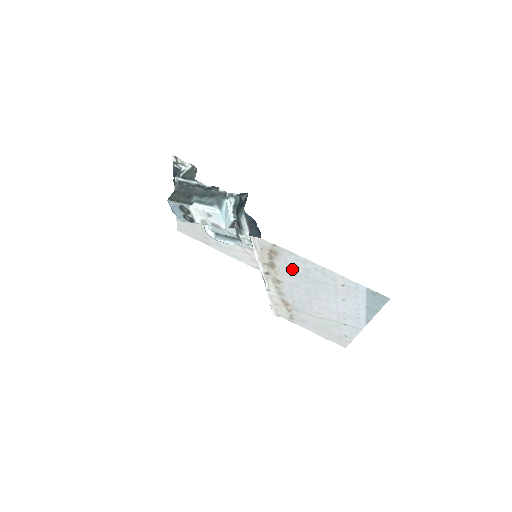
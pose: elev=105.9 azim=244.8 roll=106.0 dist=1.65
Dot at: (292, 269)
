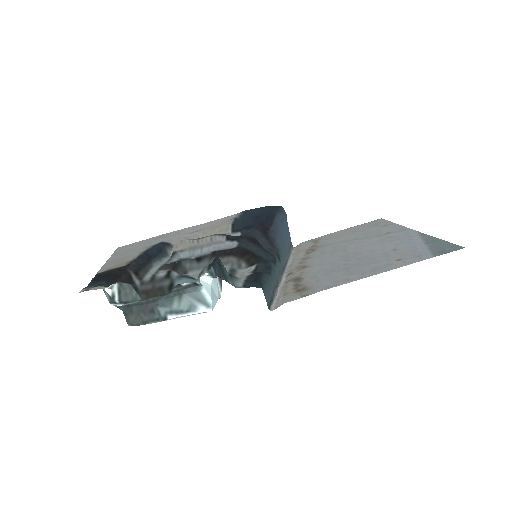
Dot at: (327, 275)
